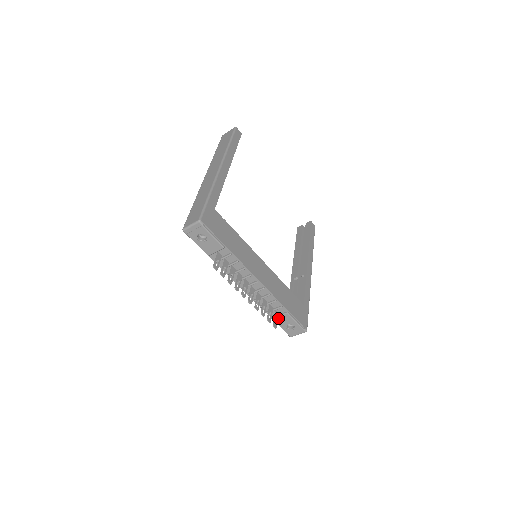
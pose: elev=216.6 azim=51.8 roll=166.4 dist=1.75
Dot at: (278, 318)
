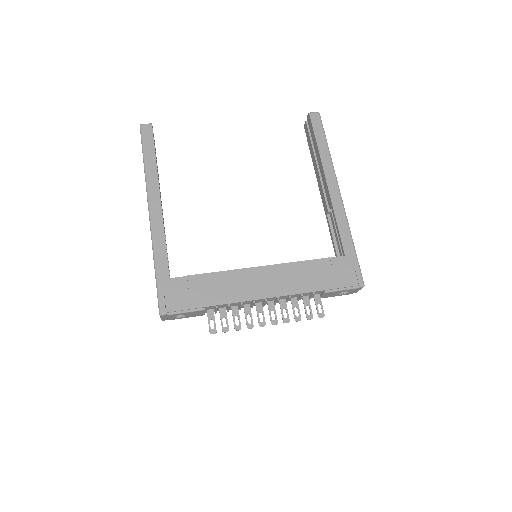
Dot at: (323, 296)
